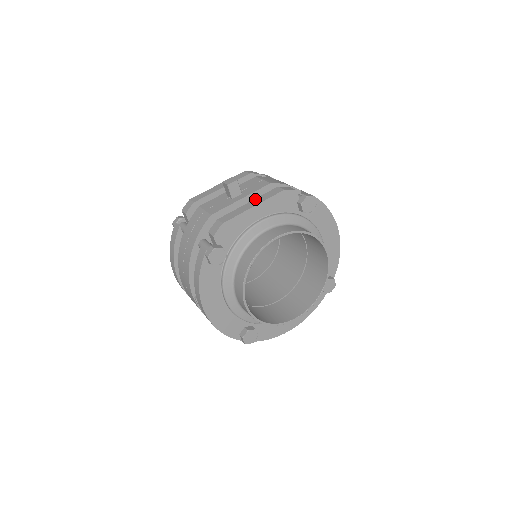
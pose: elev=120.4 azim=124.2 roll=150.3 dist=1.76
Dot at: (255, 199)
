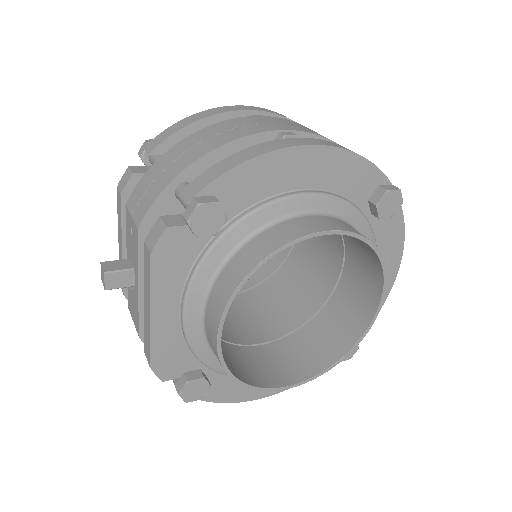
Dot at: (144, 291)
